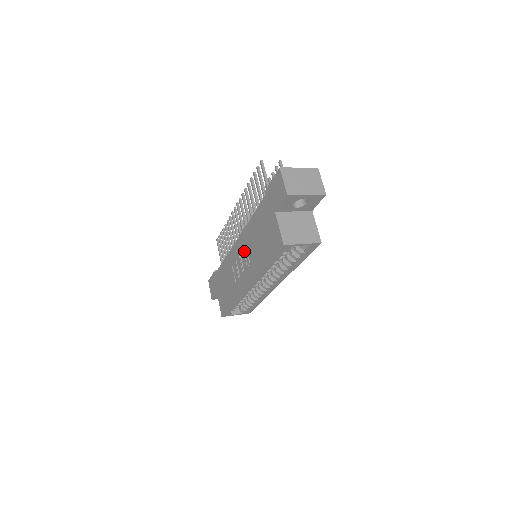
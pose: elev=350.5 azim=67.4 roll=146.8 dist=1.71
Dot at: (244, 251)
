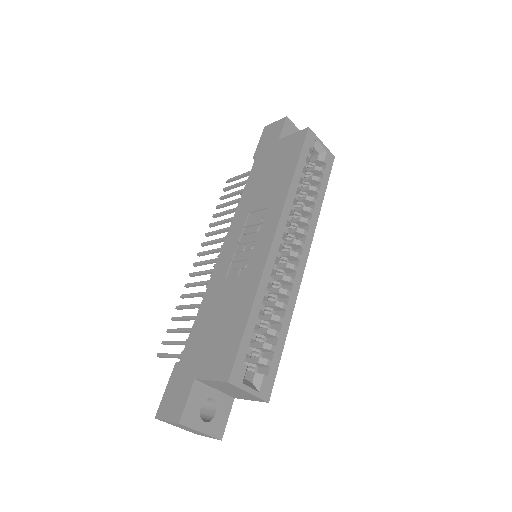
Dot at: (245, 226)
